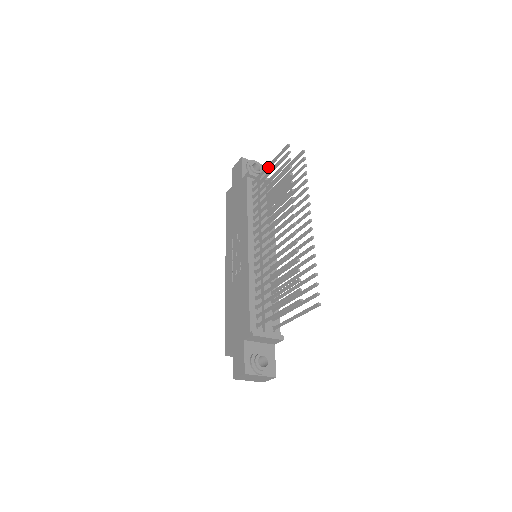
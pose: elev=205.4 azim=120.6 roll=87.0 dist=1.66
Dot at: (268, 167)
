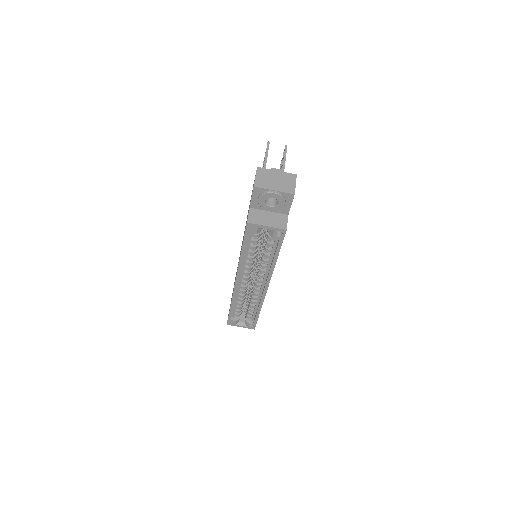
Dot at: occluded
